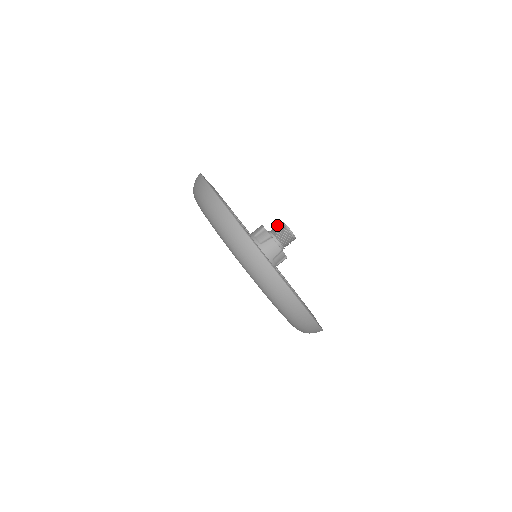
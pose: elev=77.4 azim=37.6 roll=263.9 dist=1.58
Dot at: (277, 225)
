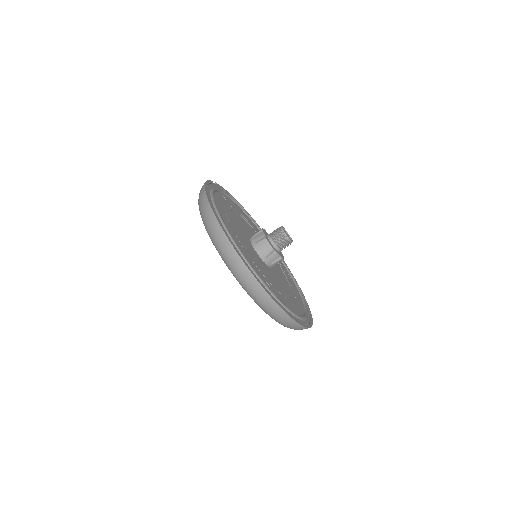
Dot at: (276, 229)
